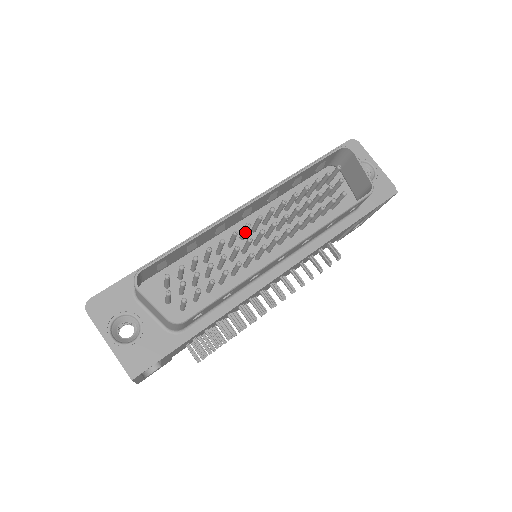
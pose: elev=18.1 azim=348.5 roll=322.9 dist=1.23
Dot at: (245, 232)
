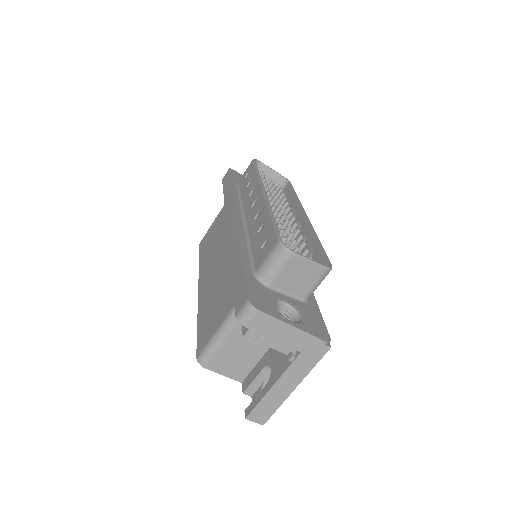
Dot at: occluded
